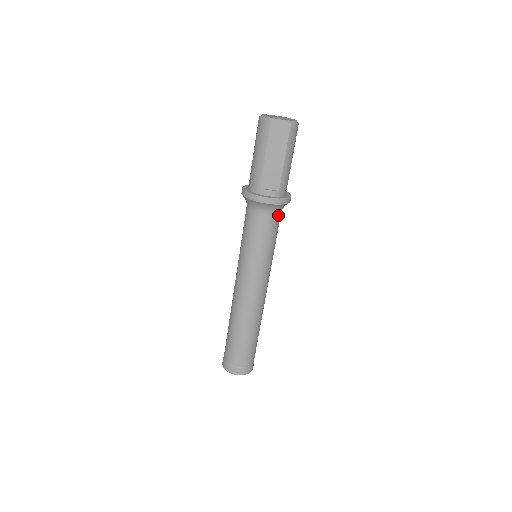
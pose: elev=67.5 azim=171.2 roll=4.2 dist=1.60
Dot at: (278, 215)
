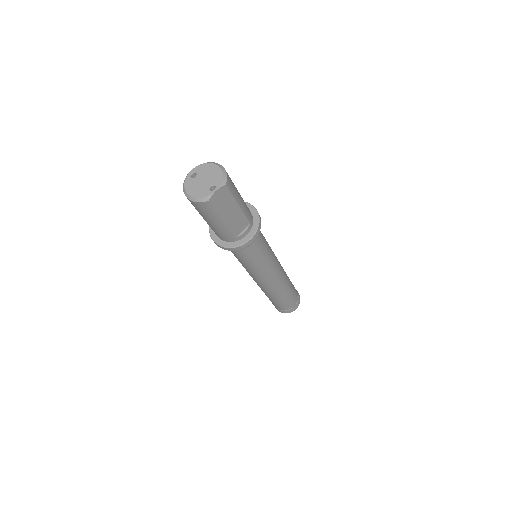
Dot at: occluded
